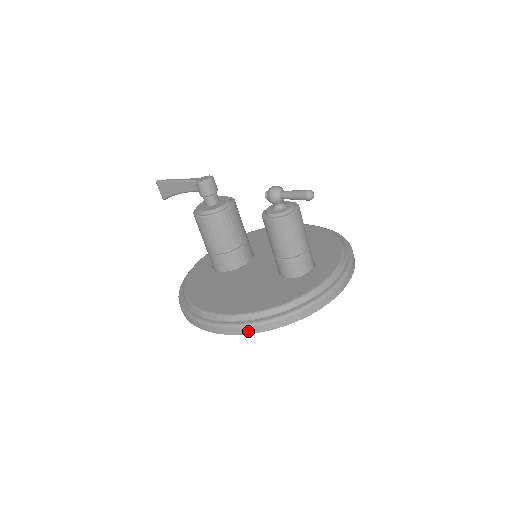
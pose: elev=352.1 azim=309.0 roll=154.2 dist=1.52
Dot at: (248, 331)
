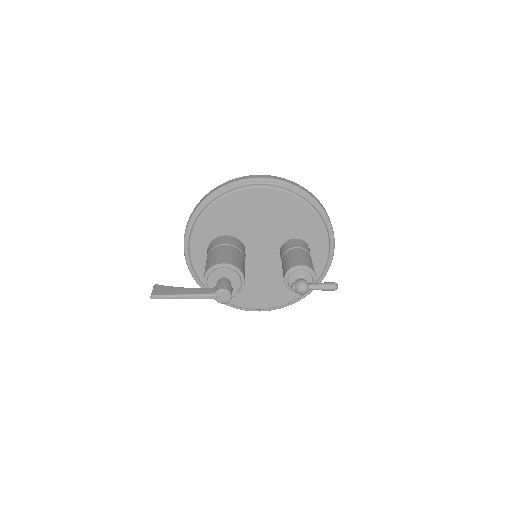
Dot at: occluded
